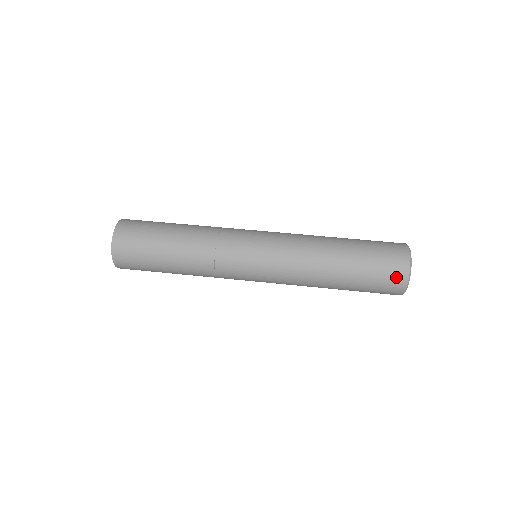
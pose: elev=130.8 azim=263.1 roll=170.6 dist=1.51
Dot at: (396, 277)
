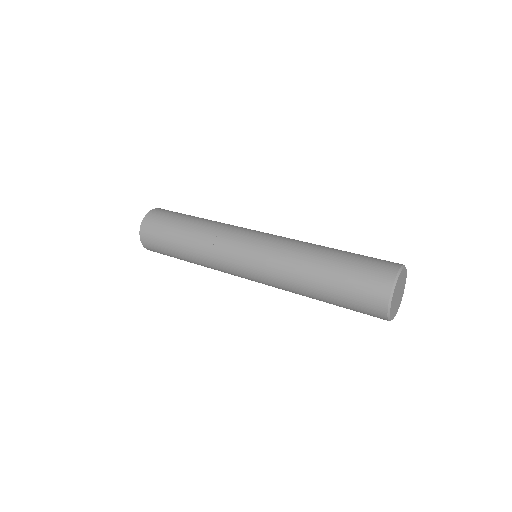
Dot at: (379, 283)
